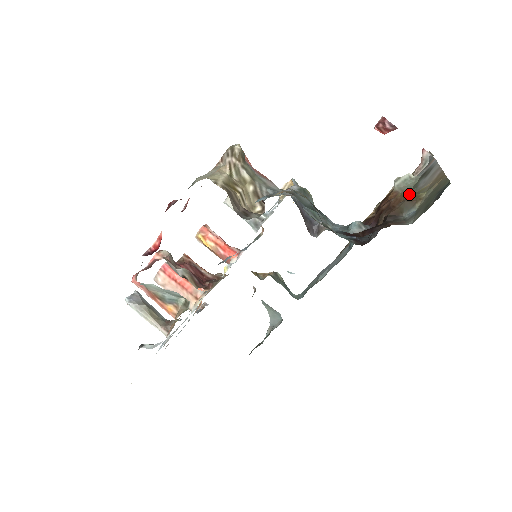
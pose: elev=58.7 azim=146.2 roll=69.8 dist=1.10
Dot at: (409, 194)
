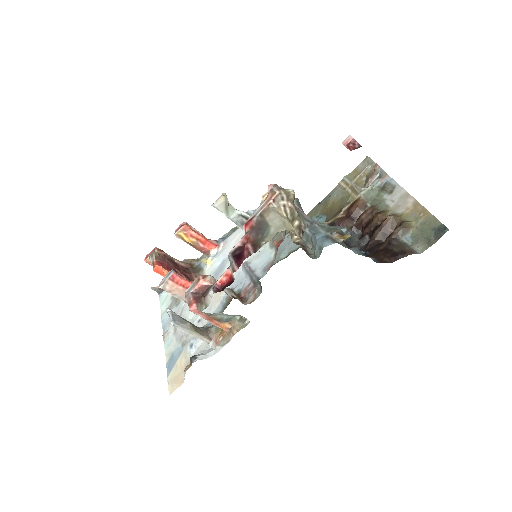
Dot at: (396, 218)
